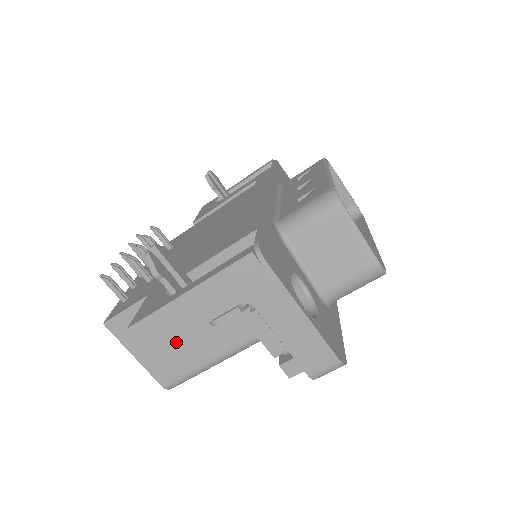
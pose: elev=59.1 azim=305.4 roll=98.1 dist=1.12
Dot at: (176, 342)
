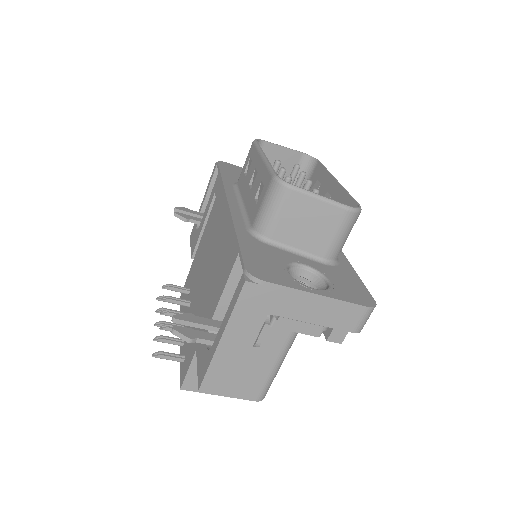
Dot at: occluded
